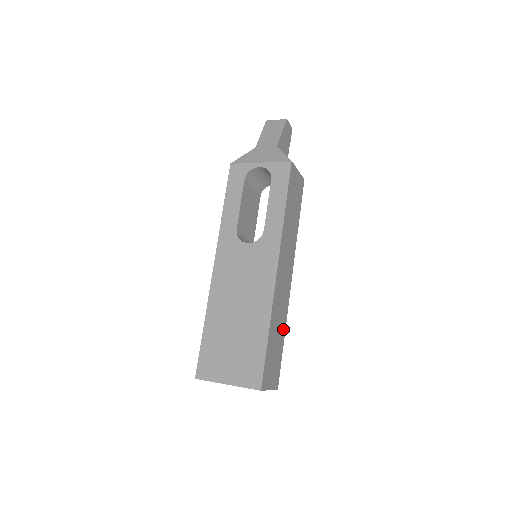
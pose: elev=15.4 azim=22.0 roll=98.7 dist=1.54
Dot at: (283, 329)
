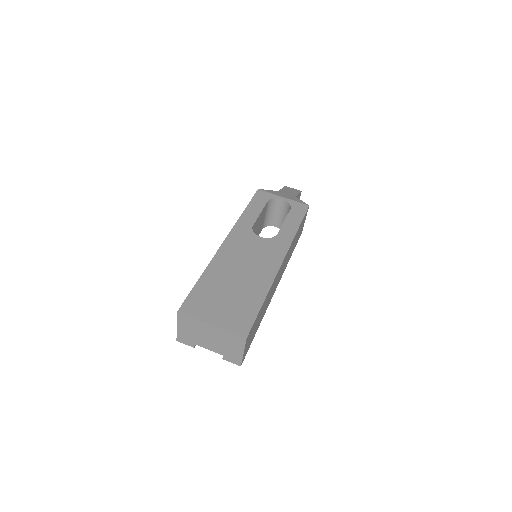
Dot at: (262, 318)
